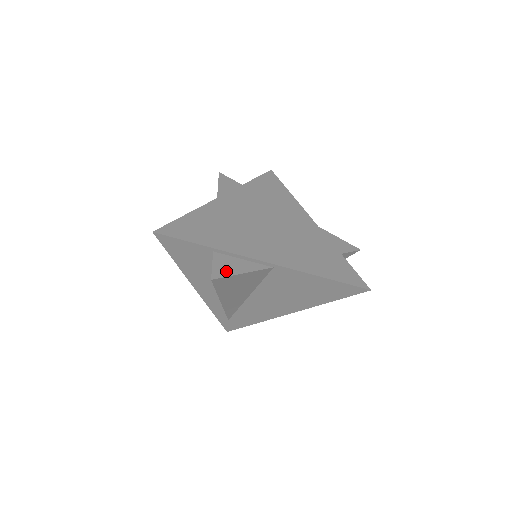
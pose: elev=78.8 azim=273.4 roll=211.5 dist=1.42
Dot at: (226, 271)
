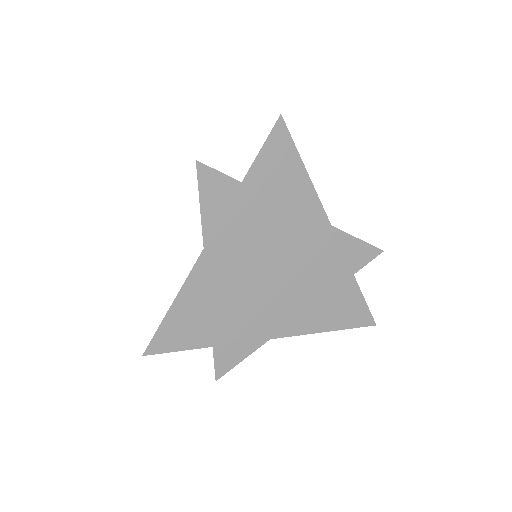
Dot at: (229, 363)
